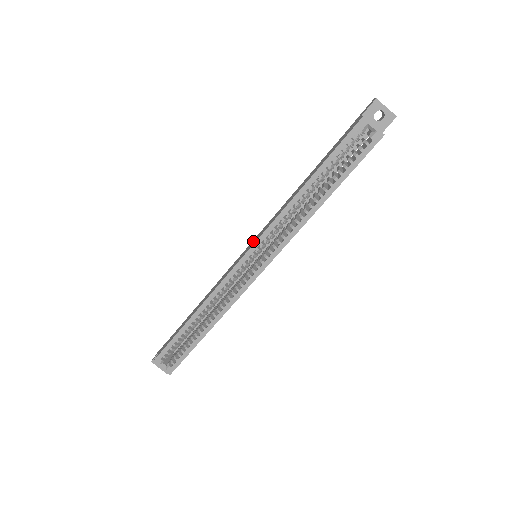
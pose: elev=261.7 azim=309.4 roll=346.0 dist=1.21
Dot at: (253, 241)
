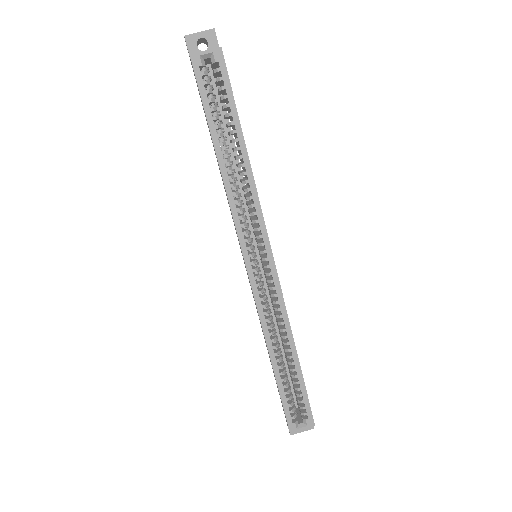
Dot at: occluded
